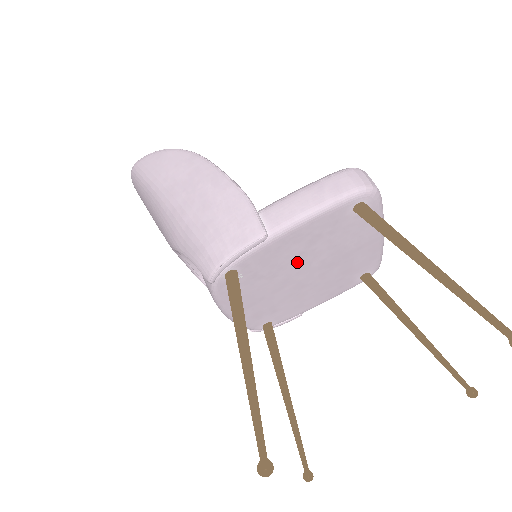
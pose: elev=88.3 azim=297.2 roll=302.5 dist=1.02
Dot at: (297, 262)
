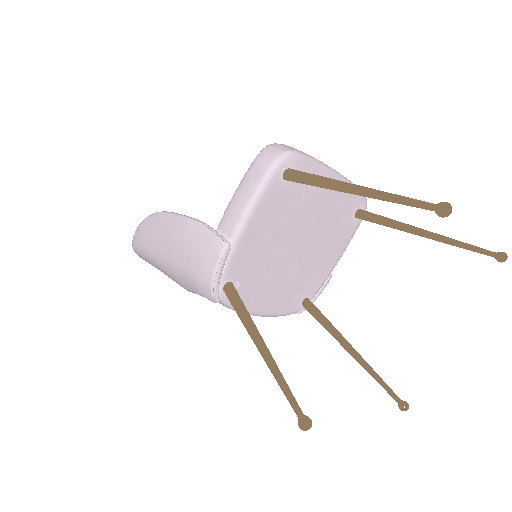
Dot at: (278, 244)
